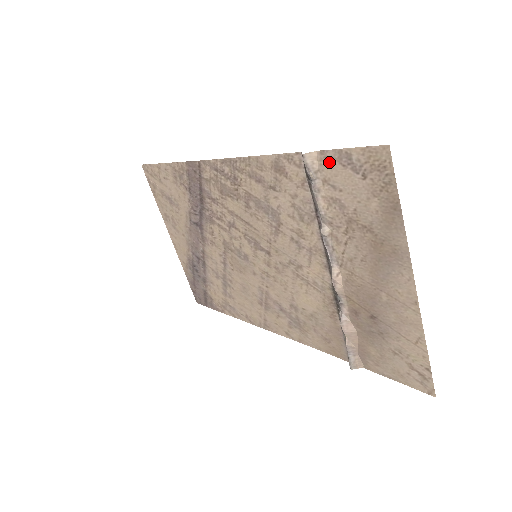
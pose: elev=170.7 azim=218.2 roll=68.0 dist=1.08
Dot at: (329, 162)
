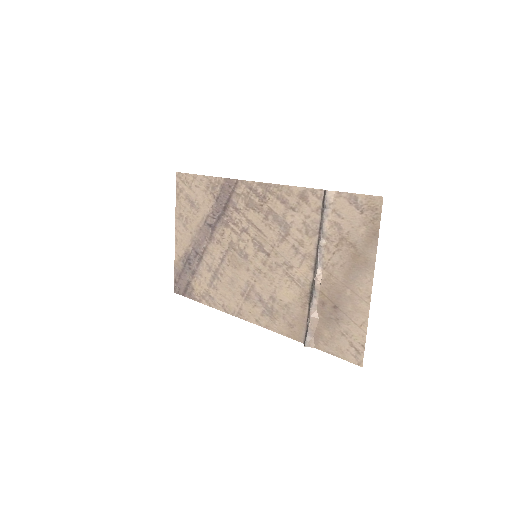
Dot at: (341, 199)
